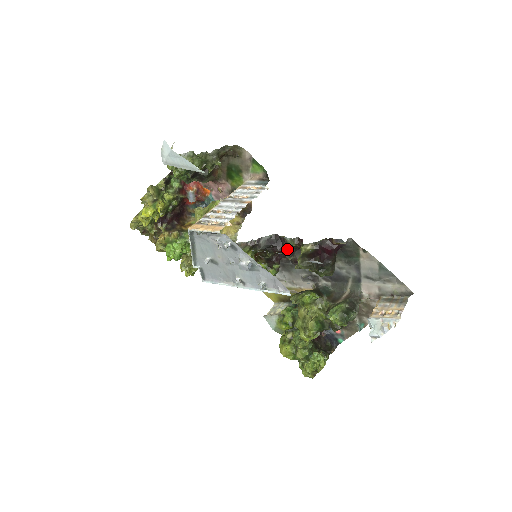
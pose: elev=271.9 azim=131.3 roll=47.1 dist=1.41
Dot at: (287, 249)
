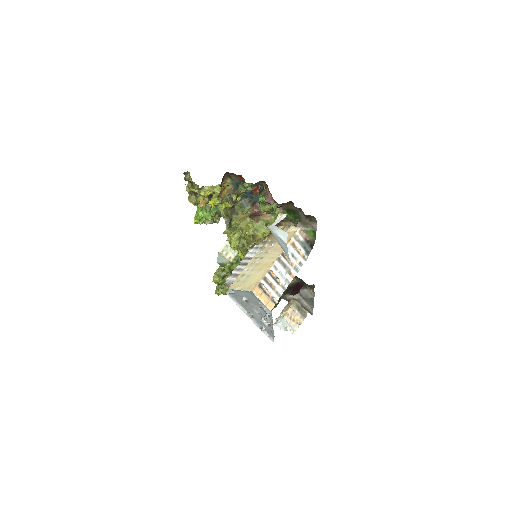
Dot at: occluded
